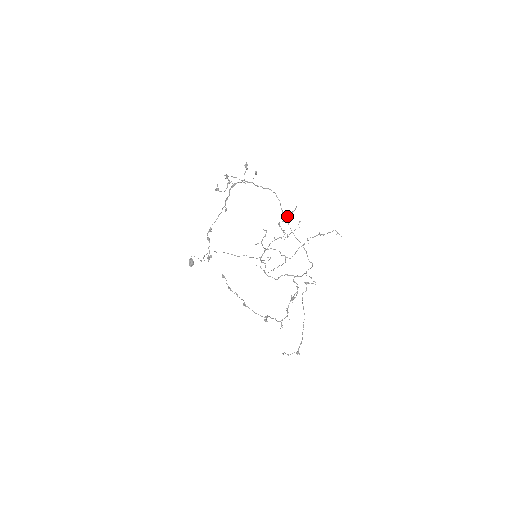
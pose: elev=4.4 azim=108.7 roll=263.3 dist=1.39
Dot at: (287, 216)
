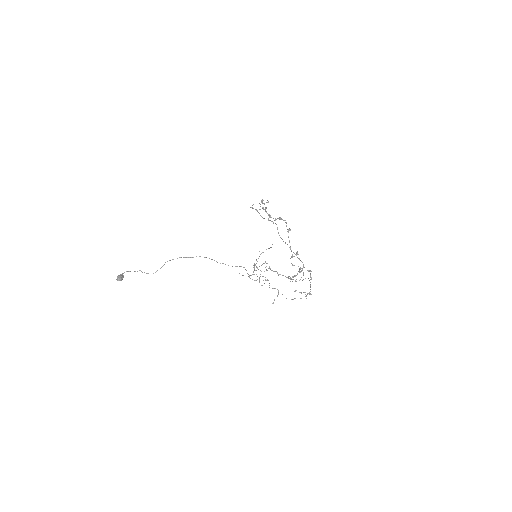
Dot at: occluded
